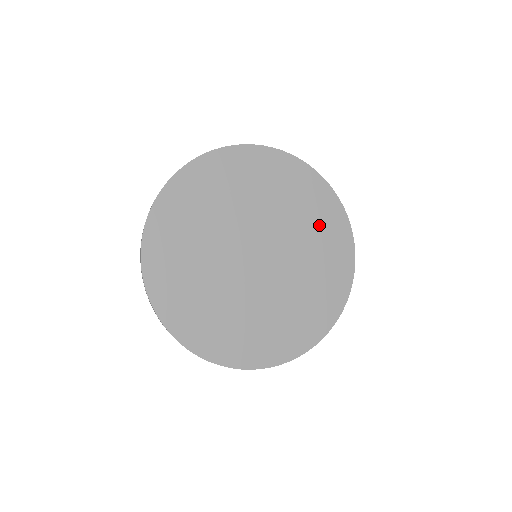
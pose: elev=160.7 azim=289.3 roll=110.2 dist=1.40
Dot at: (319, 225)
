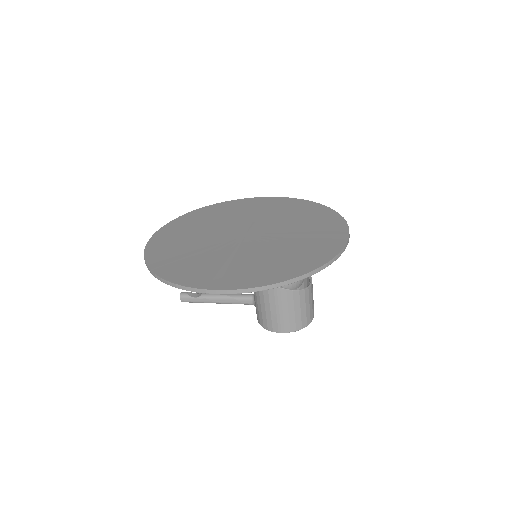
Dot at: (314, 225)
